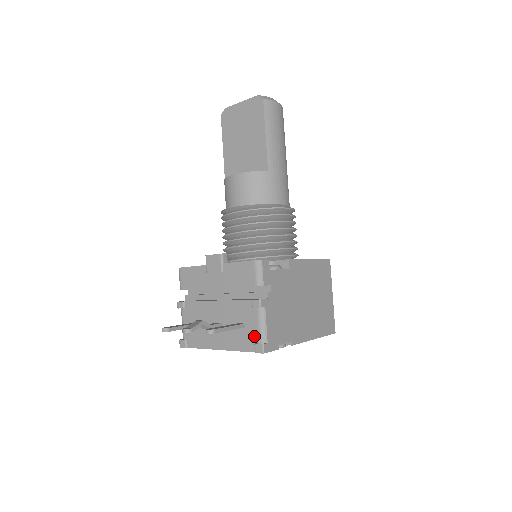
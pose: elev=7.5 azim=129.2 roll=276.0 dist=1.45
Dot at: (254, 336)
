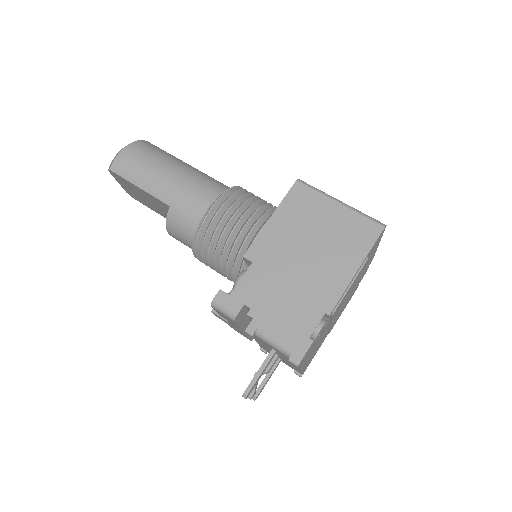
Dot at: (283, 355)
